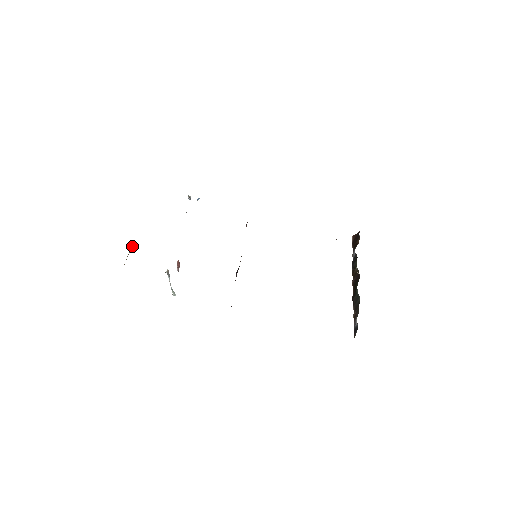
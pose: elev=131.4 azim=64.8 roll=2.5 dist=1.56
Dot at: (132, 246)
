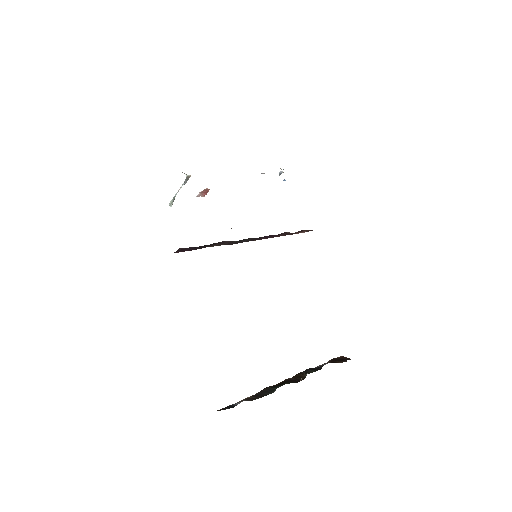
Dot at: occluded
